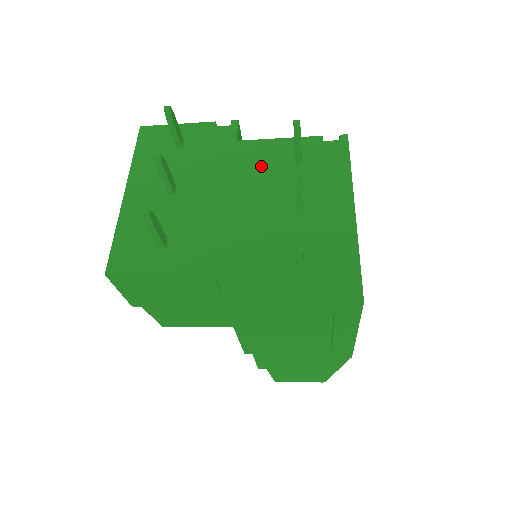
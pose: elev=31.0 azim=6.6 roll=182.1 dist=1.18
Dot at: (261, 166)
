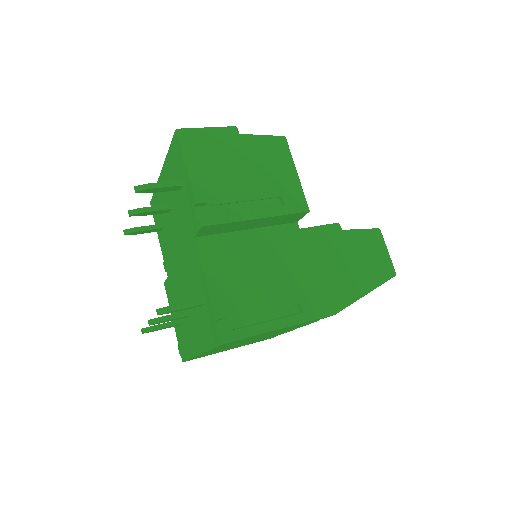
Dot at: (192, 271)
